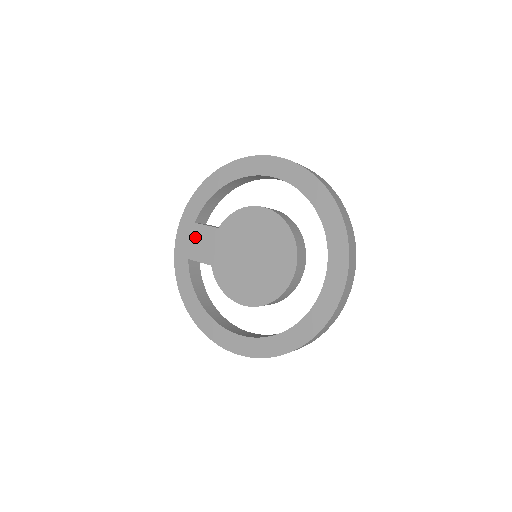
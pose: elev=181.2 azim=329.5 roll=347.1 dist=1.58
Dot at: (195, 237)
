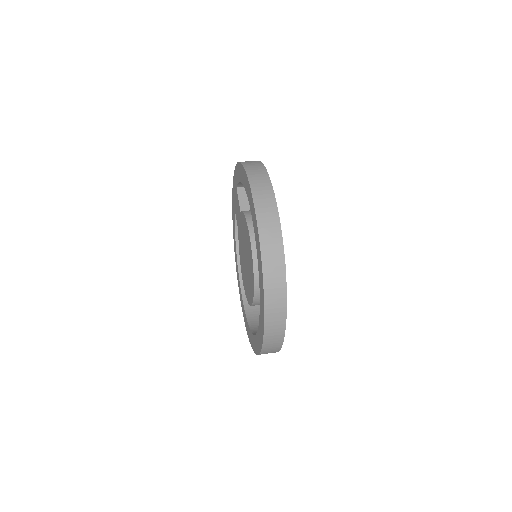
Dot at: (236, 198)
